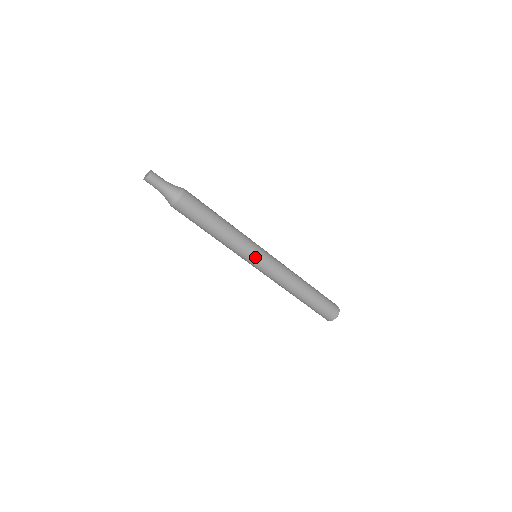
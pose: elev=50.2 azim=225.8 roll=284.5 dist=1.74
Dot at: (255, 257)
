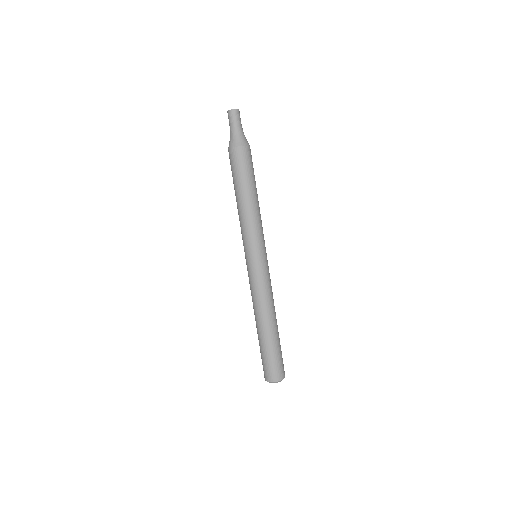
Dot at: (258, 252)
